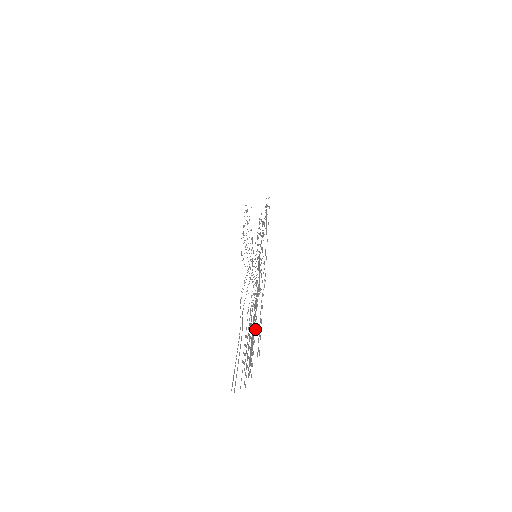
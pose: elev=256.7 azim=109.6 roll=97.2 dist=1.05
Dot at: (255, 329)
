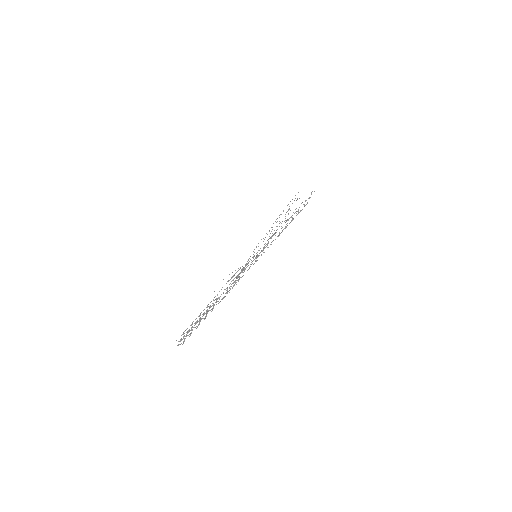
Dot at: occluded
